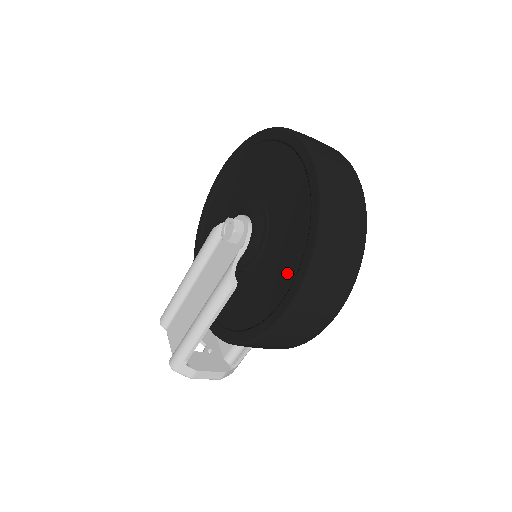
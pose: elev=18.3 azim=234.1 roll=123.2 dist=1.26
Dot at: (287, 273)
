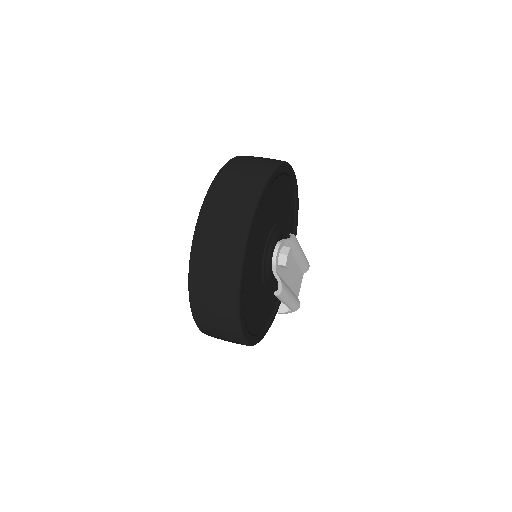
Dot at: occluded
